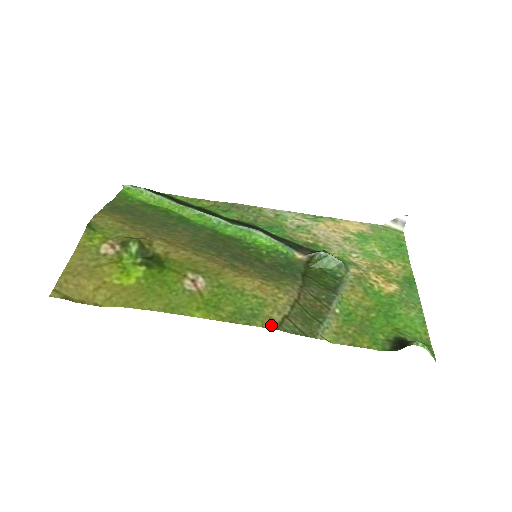
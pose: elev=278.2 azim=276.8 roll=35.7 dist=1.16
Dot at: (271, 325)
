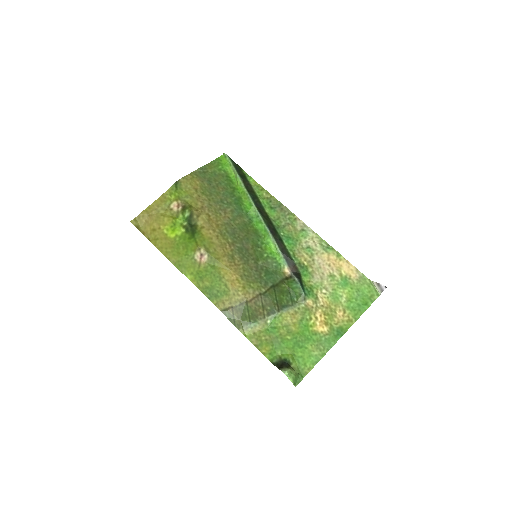
Dot at: (220, 307)
